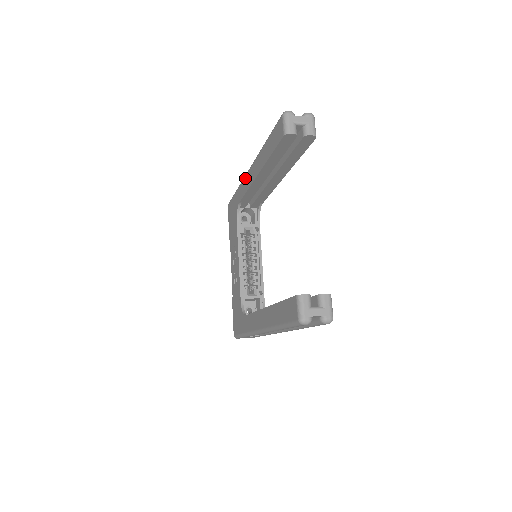
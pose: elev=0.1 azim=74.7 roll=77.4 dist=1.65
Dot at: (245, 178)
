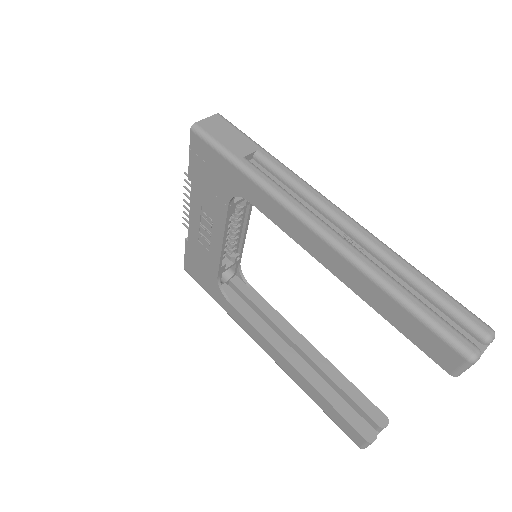
Dot at: (289, 215)
